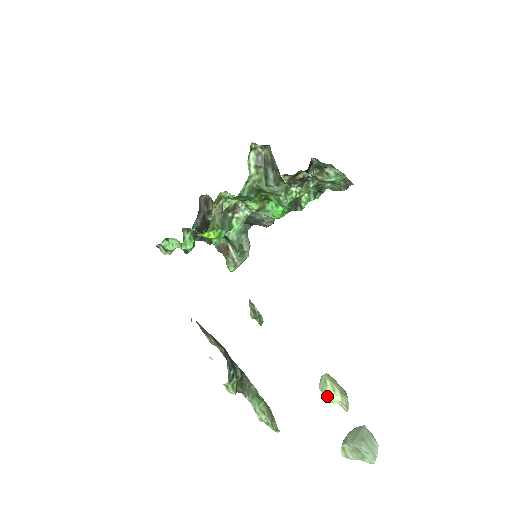
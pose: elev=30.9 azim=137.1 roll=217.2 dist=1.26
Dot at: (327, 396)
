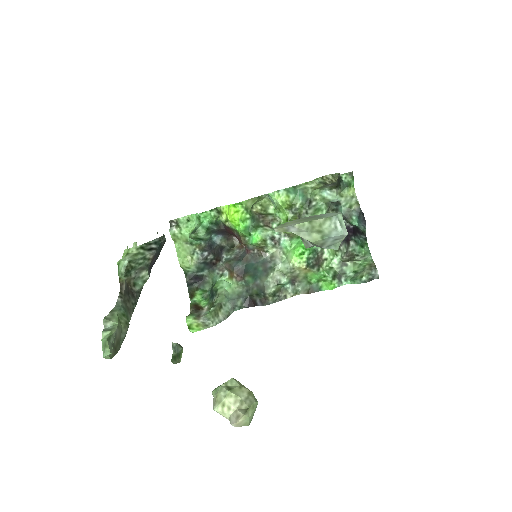
Dot at: (223, 387)
